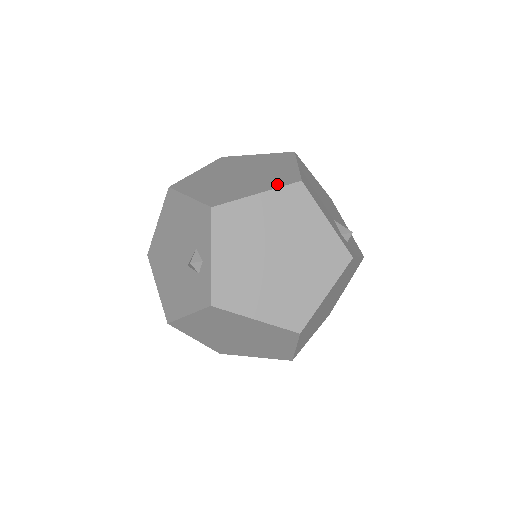
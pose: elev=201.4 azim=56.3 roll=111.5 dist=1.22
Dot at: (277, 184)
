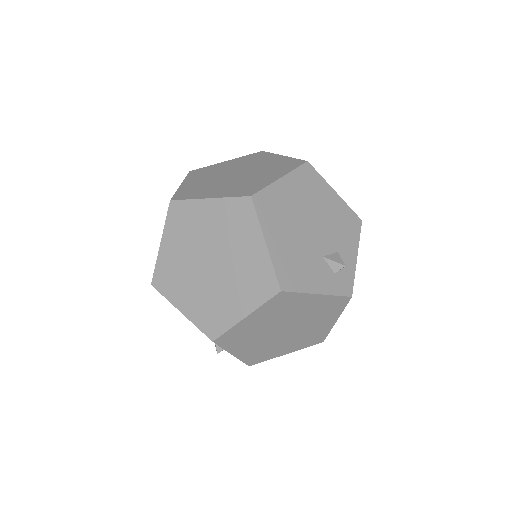
Dot at: (258, 297)
